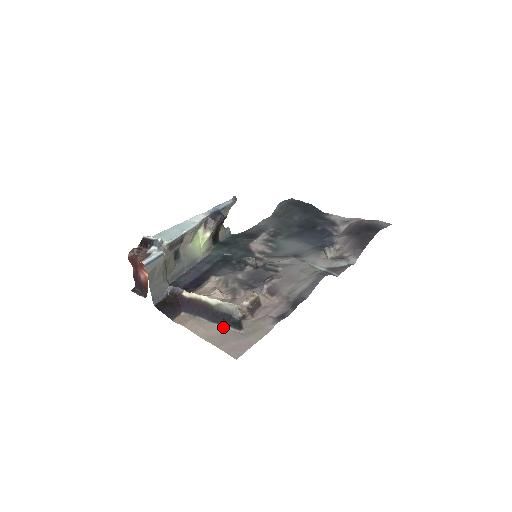
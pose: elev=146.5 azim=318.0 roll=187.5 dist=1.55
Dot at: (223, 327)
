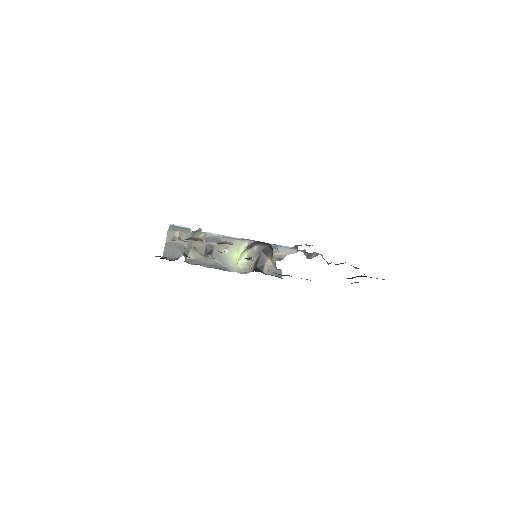
Dot at: occluded
